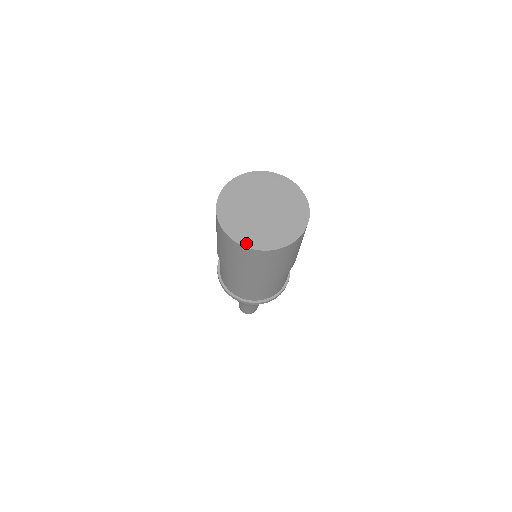
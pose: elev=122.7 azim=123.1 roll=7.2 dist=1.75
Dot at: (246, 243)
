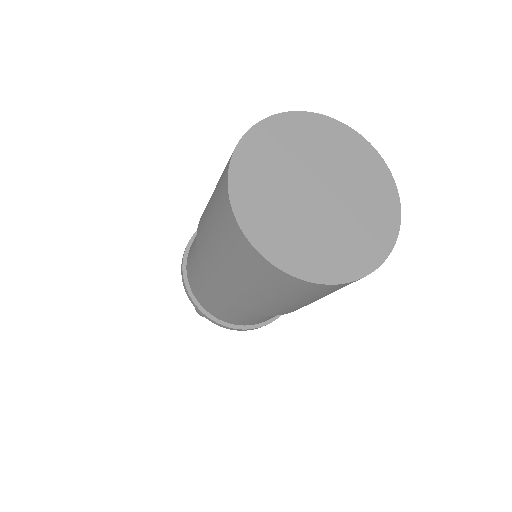
Dot at: (319, 275)
